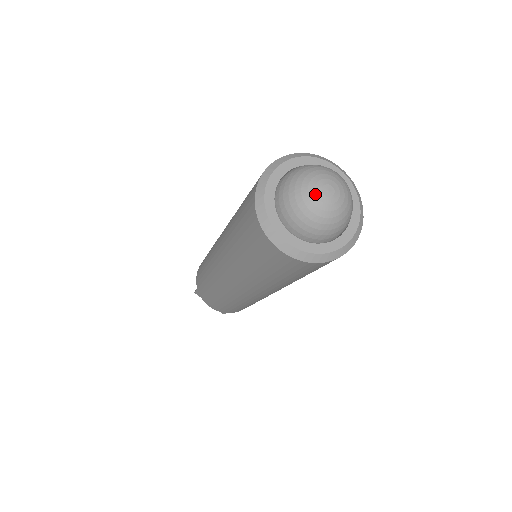
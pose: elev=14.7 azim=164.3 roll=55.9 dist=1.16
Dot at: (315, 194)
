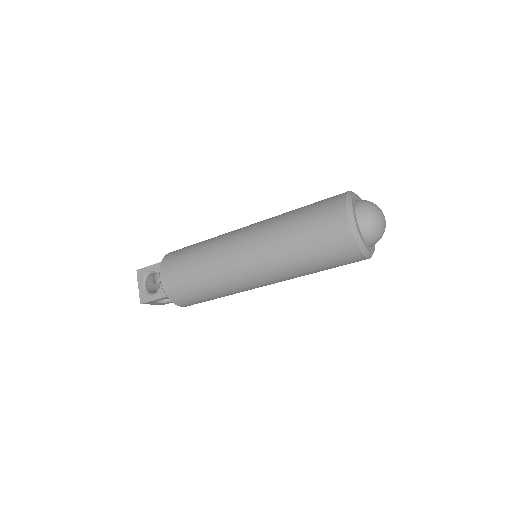
Dot at: (383, 223)
